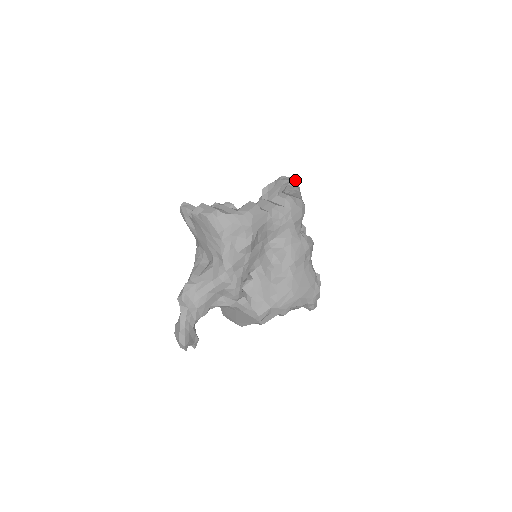
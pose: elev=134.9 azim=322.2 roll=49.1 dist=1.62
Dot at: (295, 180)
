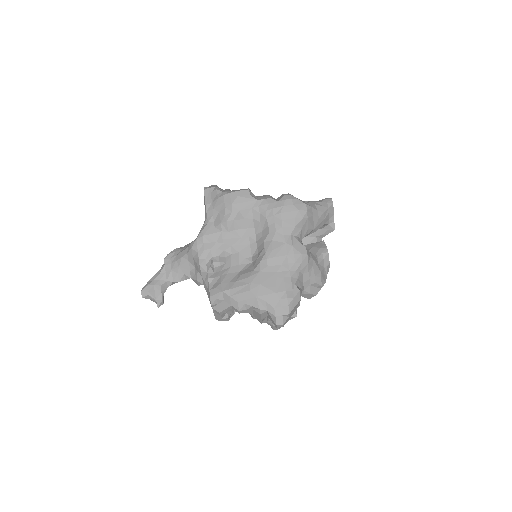
Dot at: (330, 199)
